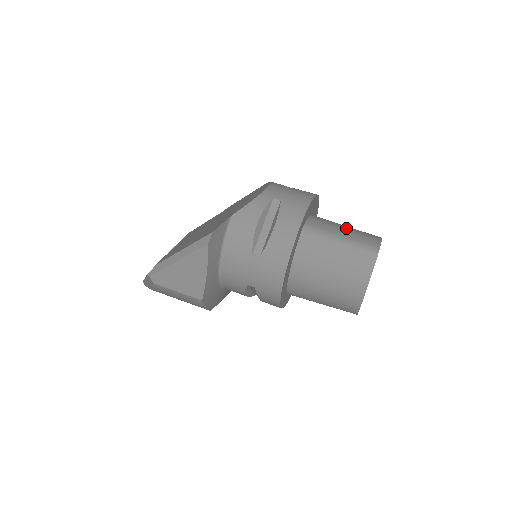
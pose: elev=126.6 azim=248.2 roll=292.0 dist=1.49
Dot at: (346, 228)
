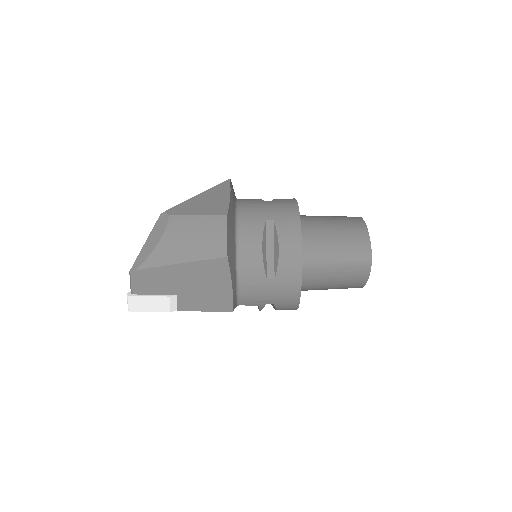
Dot at: occluded
